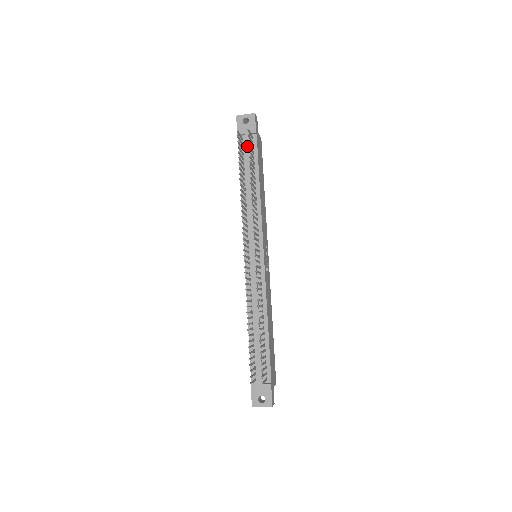
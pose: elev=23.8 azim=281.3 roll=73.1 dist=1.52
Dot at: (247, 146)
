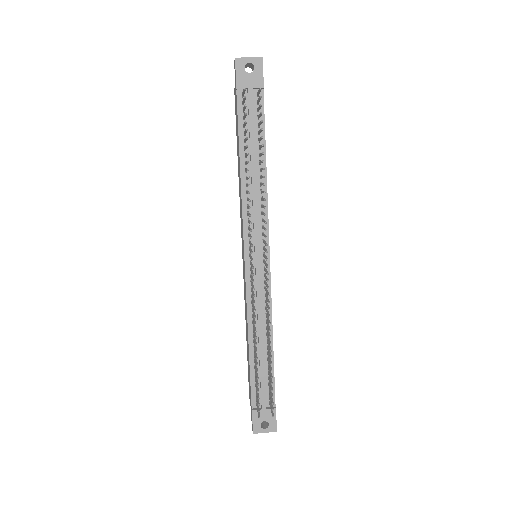
Dot at: (251, 107)
